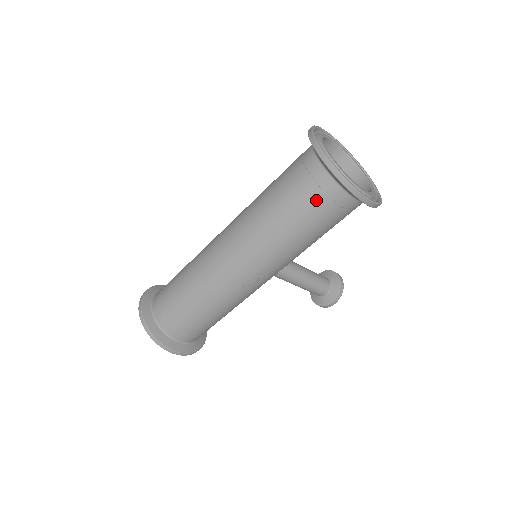
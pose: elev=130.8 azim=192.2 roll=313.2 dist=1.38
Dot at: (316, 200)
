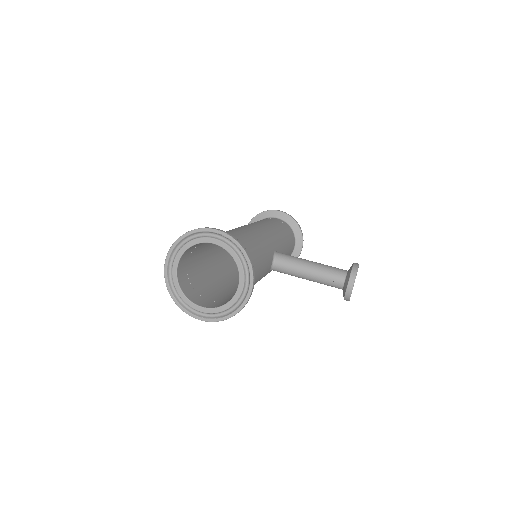
Dot at: occluded
